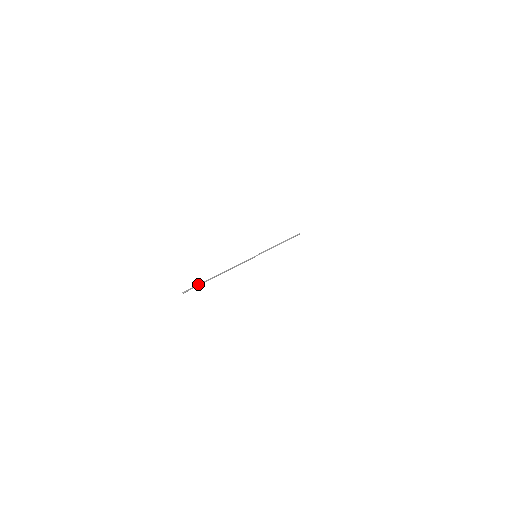
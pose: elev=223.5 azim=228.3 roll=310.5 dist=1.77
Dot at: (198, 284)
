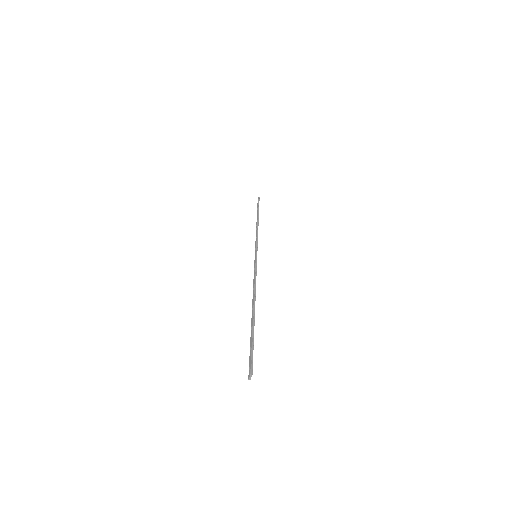
Dot at: (251, 349)
